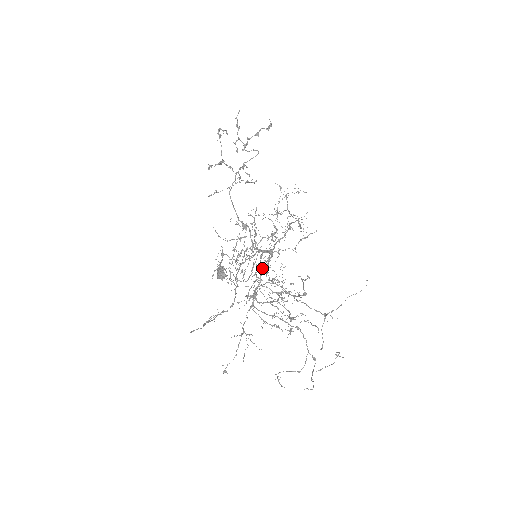
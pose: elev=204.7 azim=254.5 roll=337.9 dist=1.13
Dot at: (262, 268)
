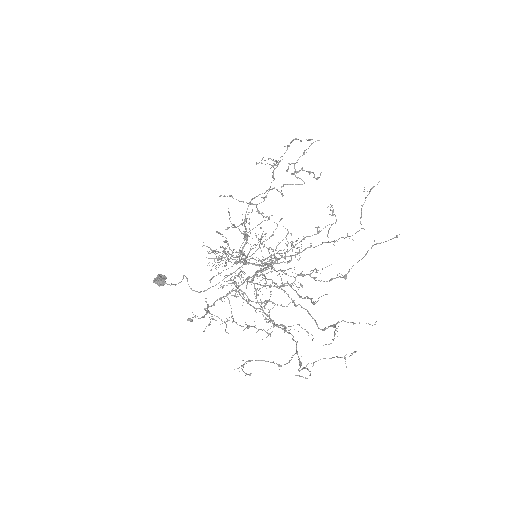
Dot at: occluded
